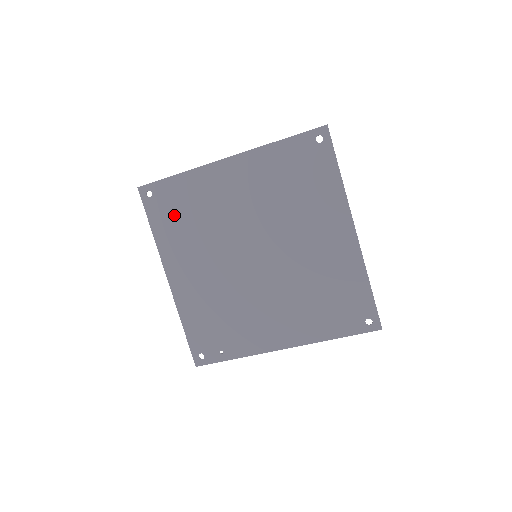
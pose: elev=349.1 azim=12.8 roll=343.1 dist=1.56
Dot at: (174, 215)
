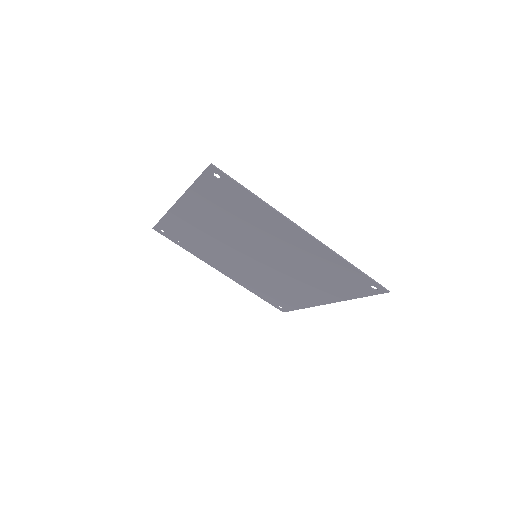
Dot at: (223, 200)
